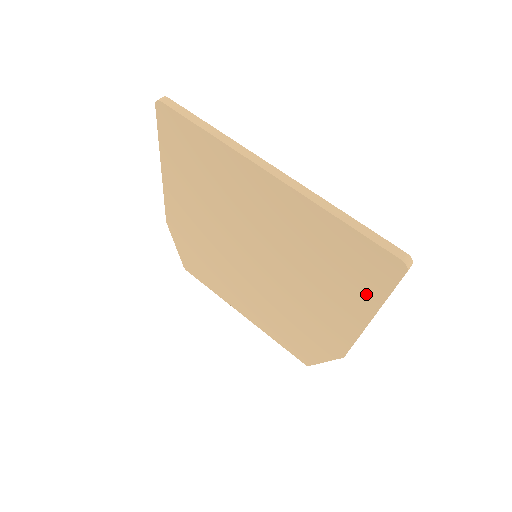
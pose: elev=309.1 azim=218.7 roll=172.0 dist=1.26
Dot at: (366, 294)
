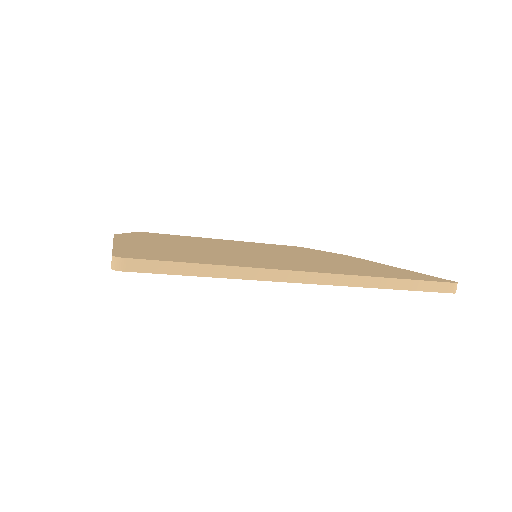
Dot at: occluded
